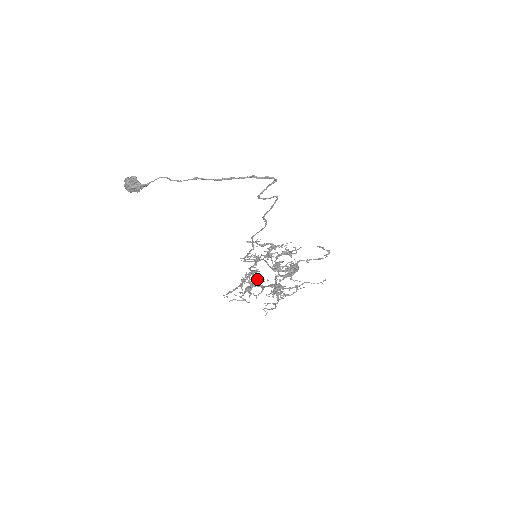
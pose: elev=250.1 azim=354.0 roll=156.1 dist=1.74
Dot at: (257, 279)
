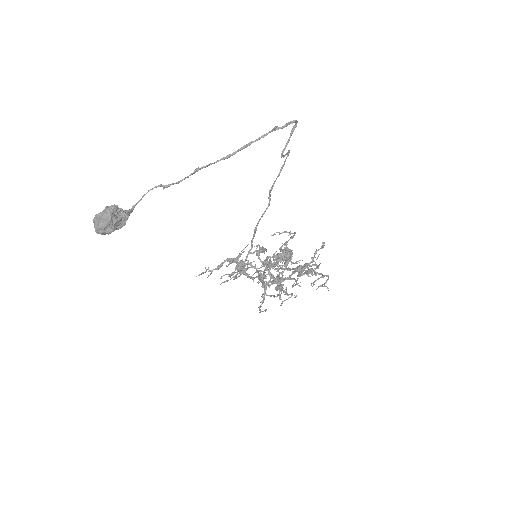
Dot at: occluded
